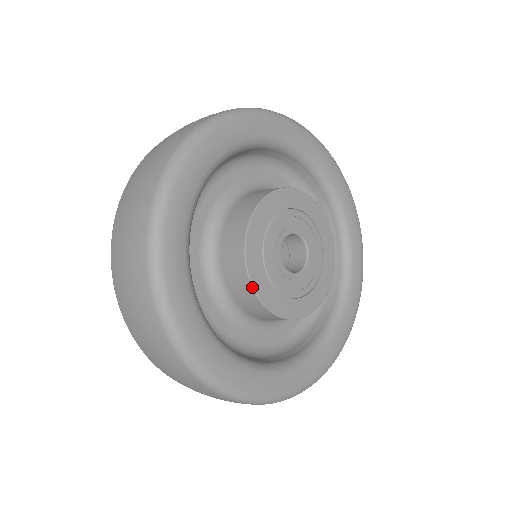
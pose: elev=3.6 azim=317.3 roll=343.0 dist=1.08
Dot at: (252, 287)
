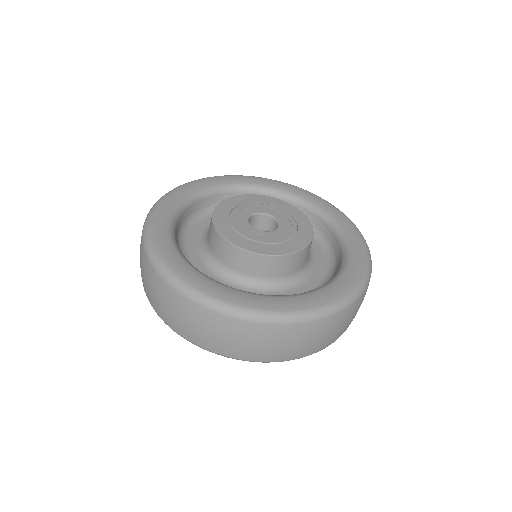
Dot at: (224, 238)
